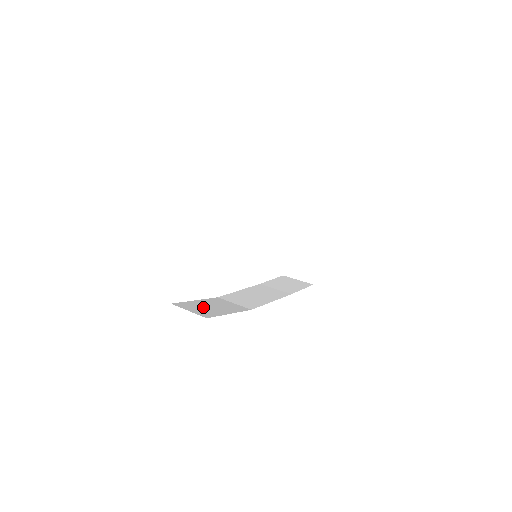
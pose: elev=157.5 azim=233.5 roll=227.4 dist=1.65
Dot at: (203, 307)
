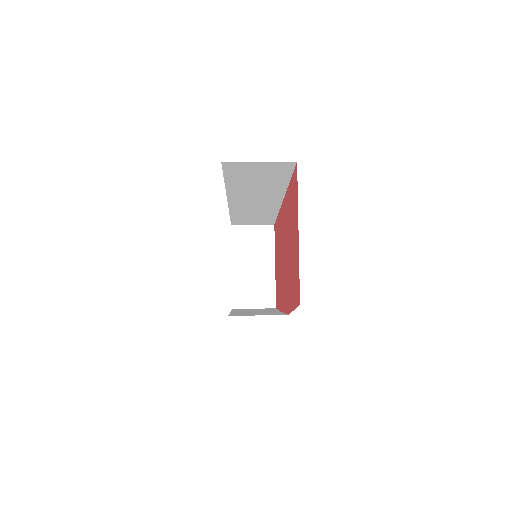
Dot at: occluded
